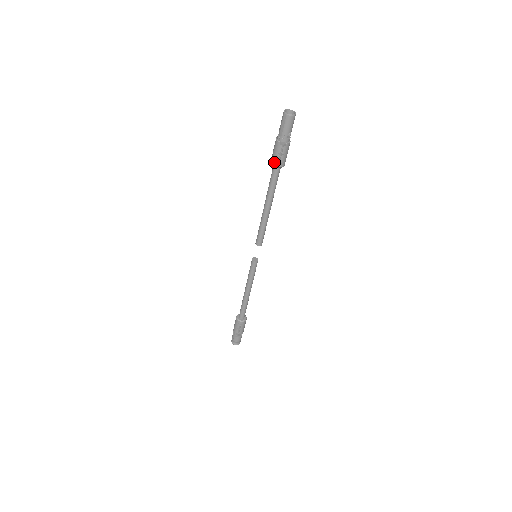
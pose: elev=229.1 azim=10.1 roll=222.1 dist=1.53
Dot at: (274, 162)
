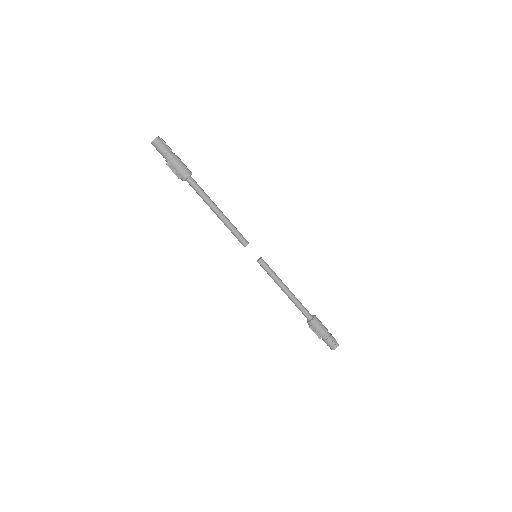
Dot at: occluded
